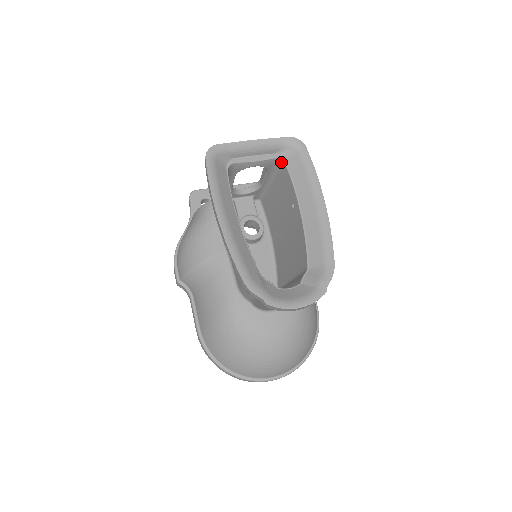
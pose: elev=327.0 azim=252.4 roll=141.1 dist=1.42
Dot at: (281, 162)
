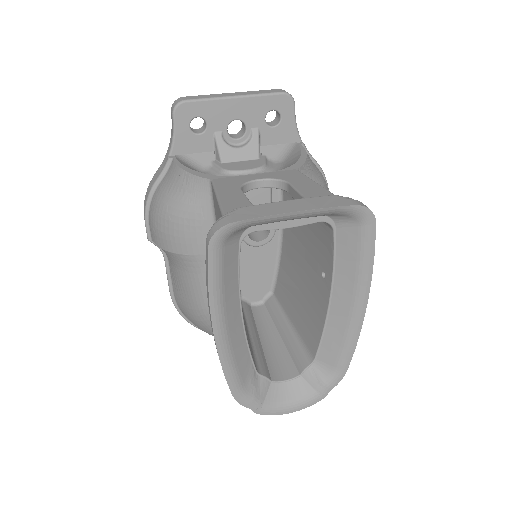
Dot at: (328, 224)
